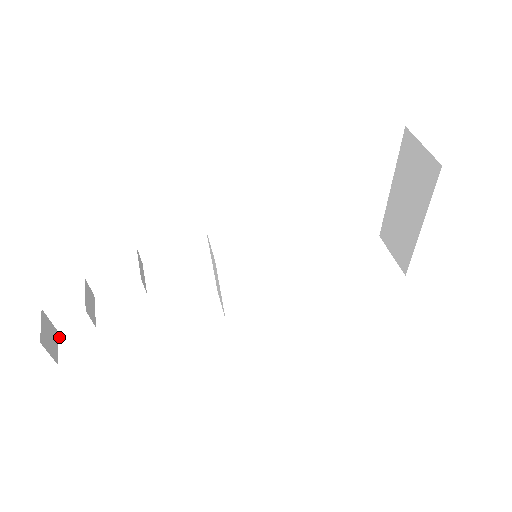
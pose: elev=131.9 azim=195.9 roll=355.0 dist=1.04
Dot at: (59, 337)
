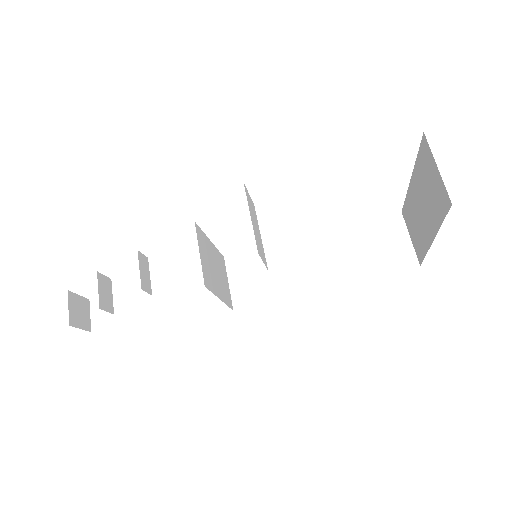
Dot at: (90, 305)
